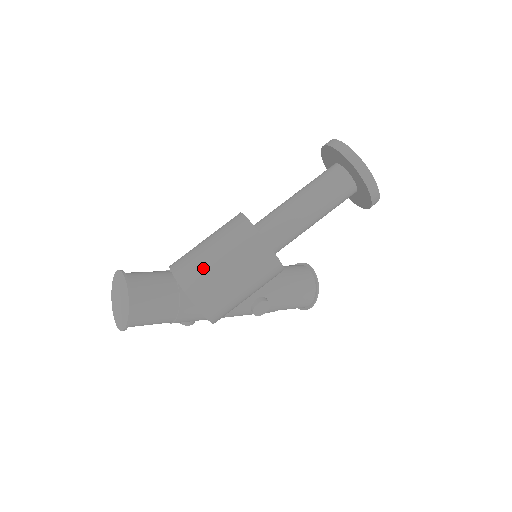
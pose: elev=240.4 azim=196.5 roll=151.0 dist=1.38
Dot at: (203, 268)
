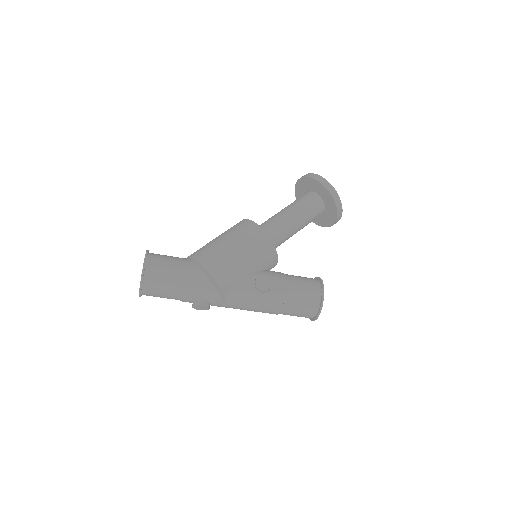
Dot at: (206, 245)
